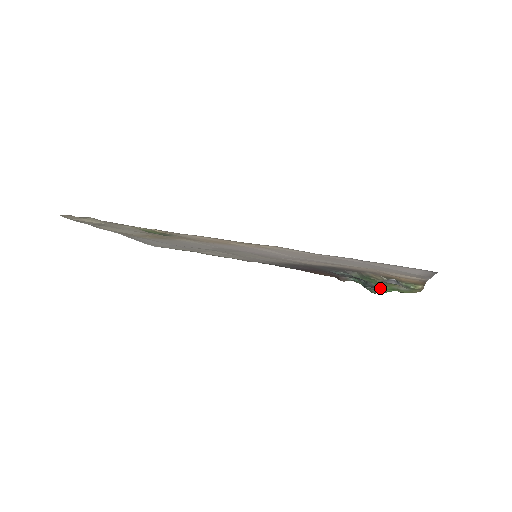
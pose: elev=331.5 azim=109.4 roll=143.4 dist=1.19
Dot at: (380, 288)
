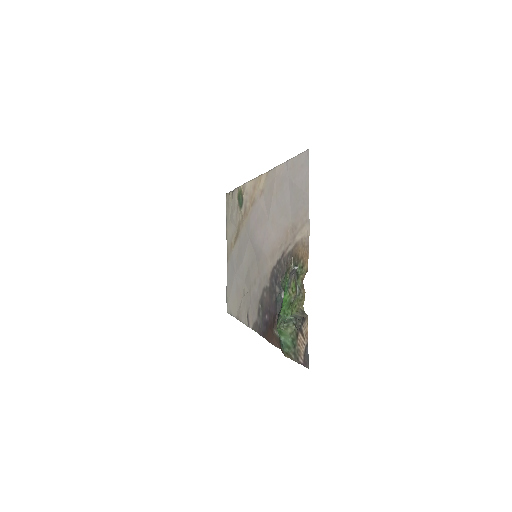
Dot at: (284, 300)
